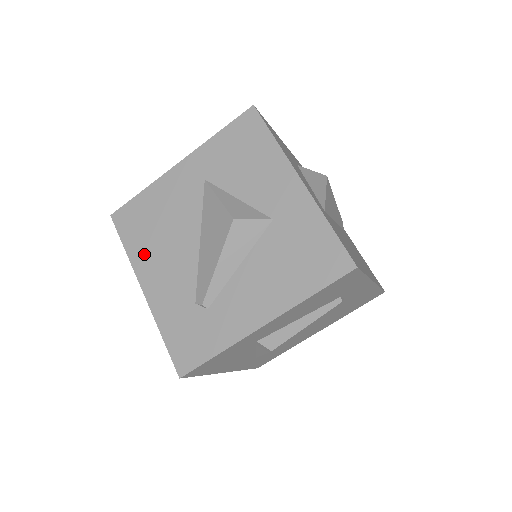
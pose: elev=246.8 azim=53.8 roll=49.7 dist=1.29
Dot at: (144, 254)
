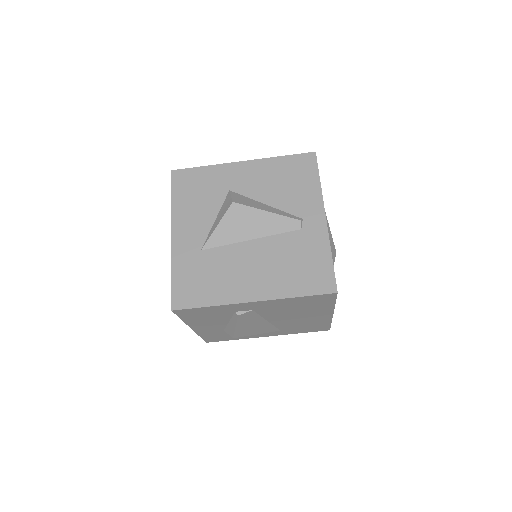
Dot at: occluded
